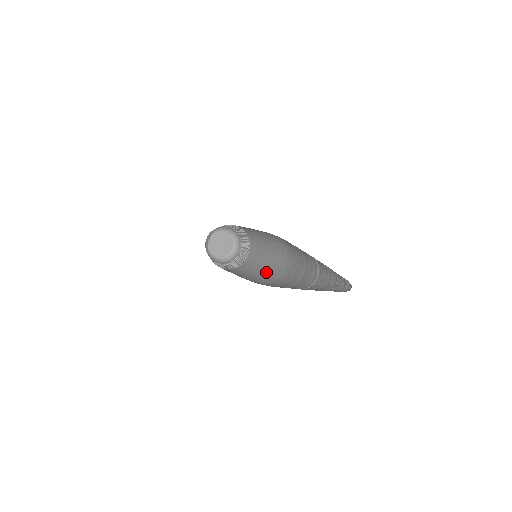
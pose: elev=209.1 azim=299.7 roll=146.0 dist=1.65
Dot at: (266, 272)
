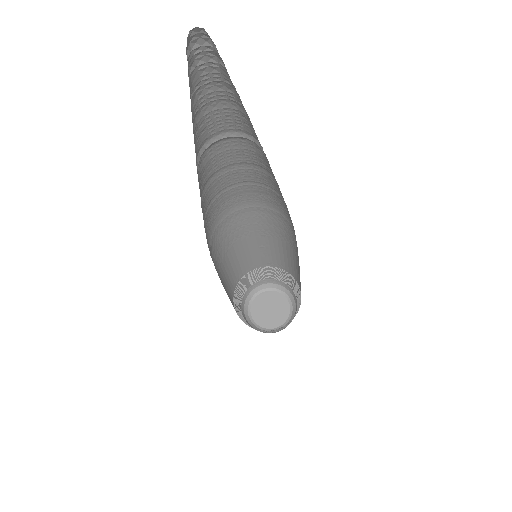
Dot at: occluded
